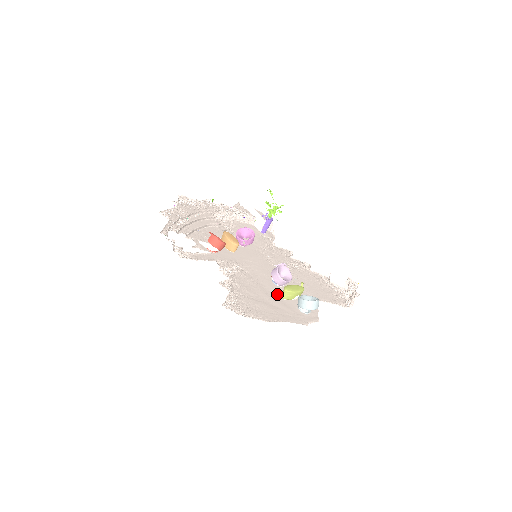
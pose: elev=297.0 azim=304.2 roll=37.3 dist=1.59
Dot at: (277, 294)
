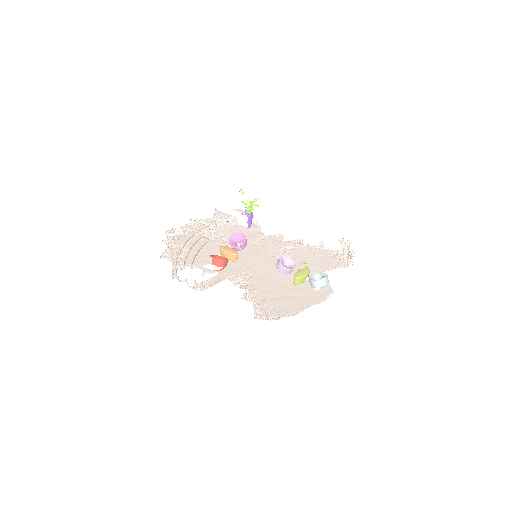
Dot at: (290, 283)
